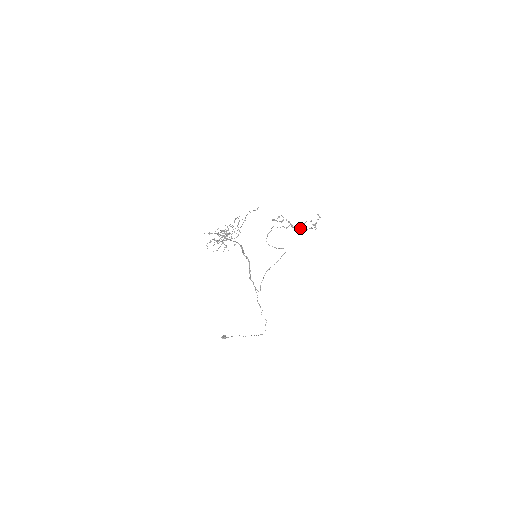
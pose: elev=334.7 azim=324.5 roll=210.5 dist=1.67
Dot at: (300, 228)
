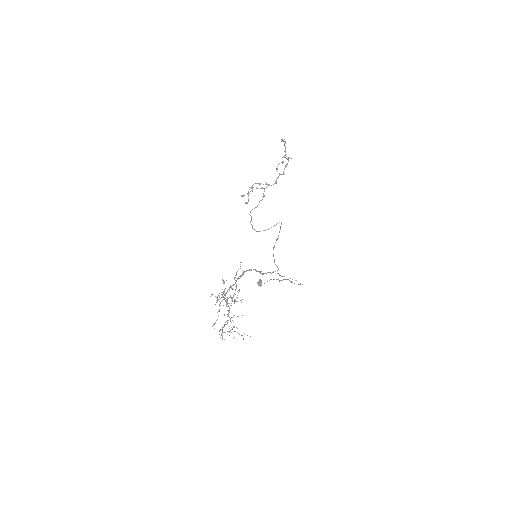
Dot at: (276, 182)
